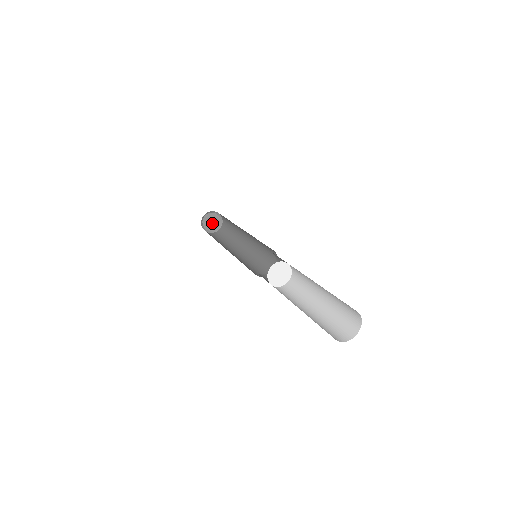
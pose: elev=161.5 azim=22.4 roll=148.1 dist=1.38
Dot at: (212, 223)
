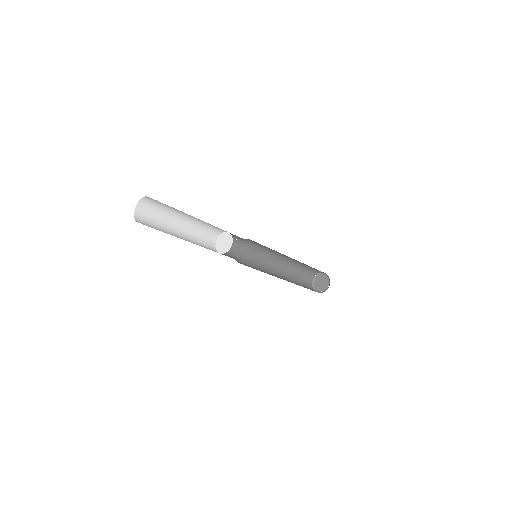
Dot at: (323, 284)
